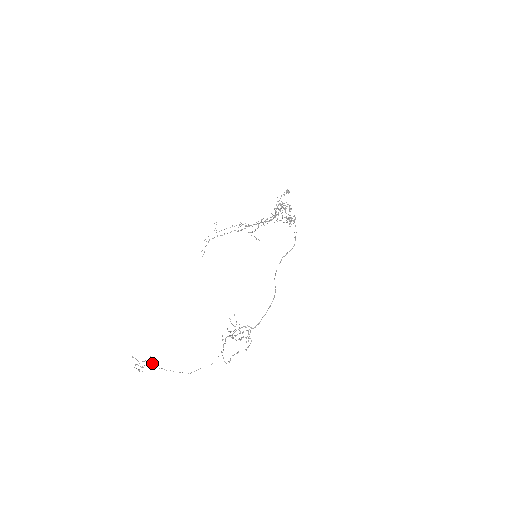
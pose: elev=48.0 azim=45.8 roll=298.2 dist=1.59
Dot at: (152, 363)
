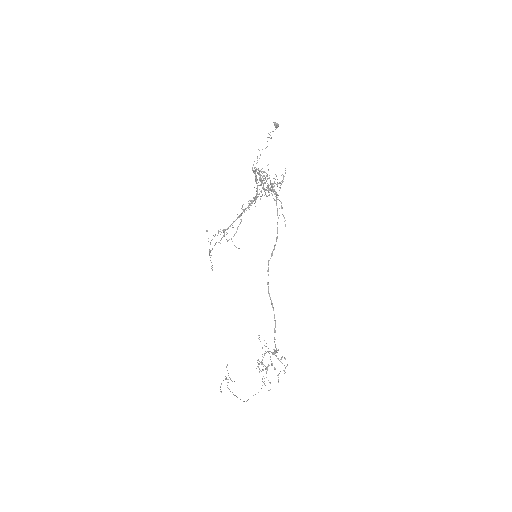
Dot at: occluded
